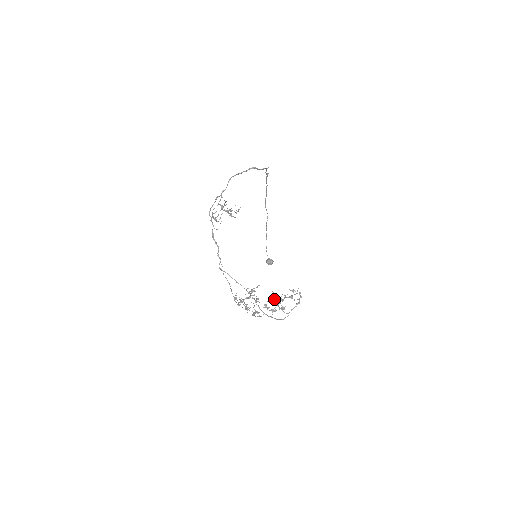
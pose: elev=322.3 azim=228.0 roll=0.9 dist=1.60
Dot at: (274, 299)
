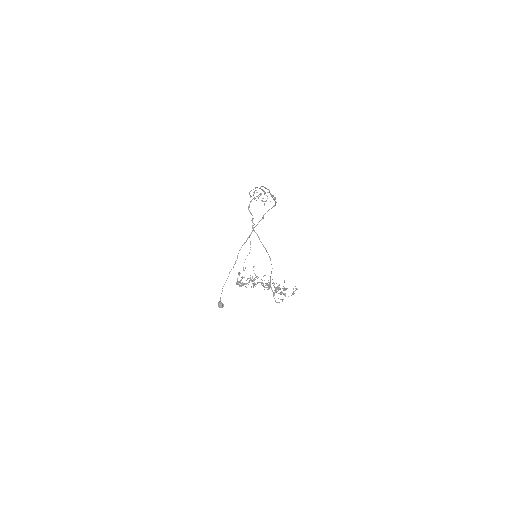
Dot at: occluded
